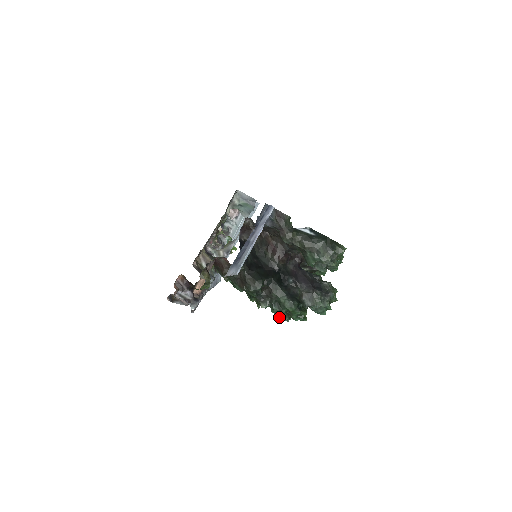
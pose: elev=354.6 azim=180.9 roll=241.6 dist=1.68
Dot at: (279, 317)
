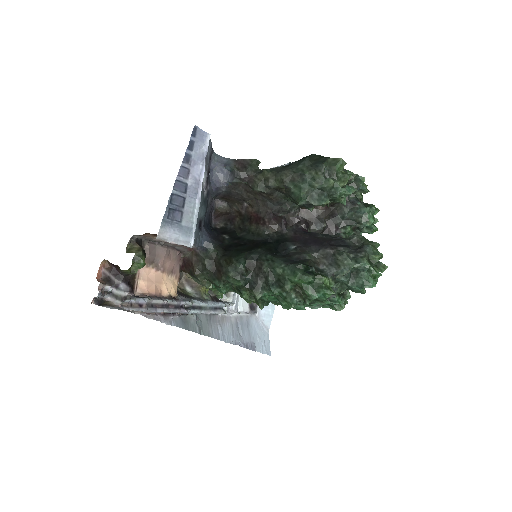
Dot at: (290, 306)
